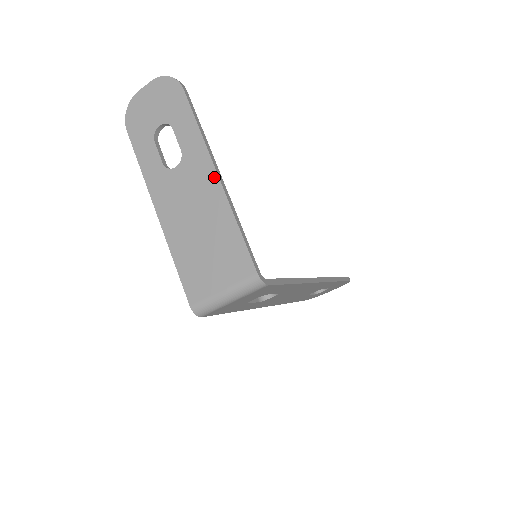
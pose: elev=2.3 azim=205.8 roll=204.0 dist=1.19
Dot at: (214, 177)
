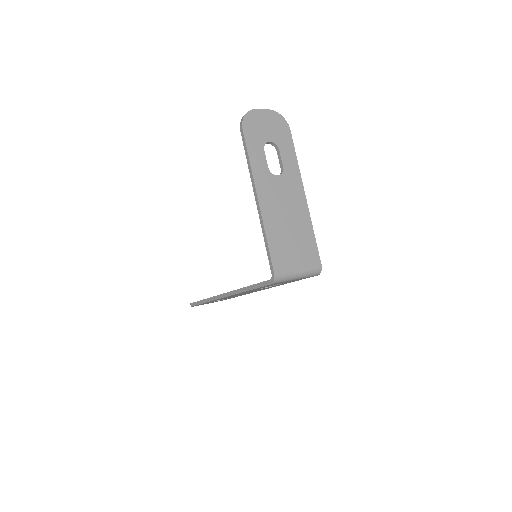
Dot at: (303, 195)
